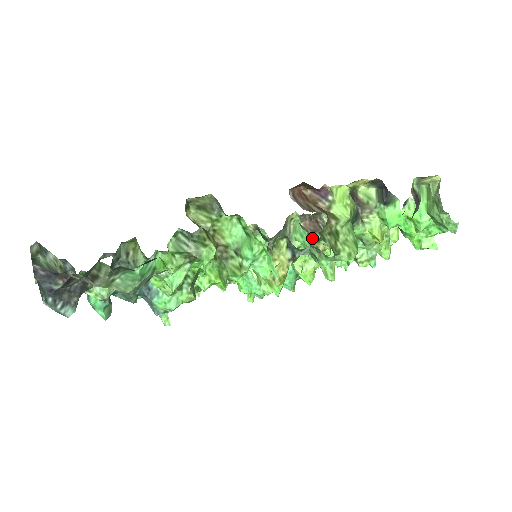
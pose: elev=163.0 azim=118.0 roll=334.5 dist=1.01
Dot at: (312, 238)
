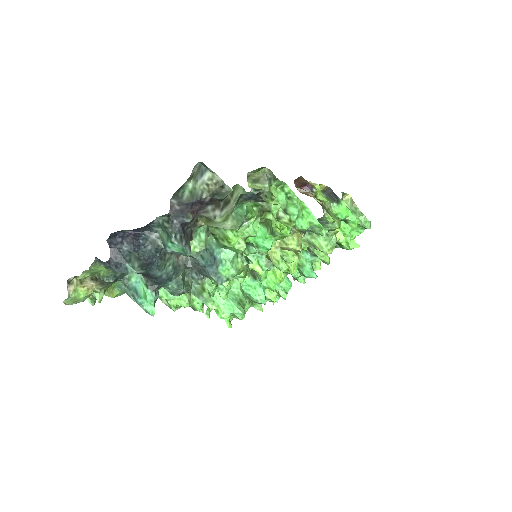
Dot at: occluded
